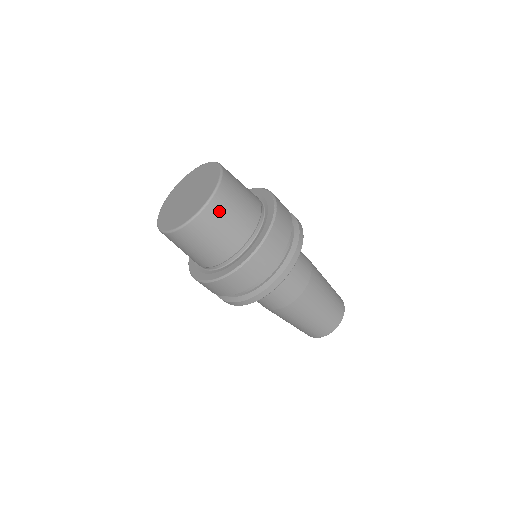
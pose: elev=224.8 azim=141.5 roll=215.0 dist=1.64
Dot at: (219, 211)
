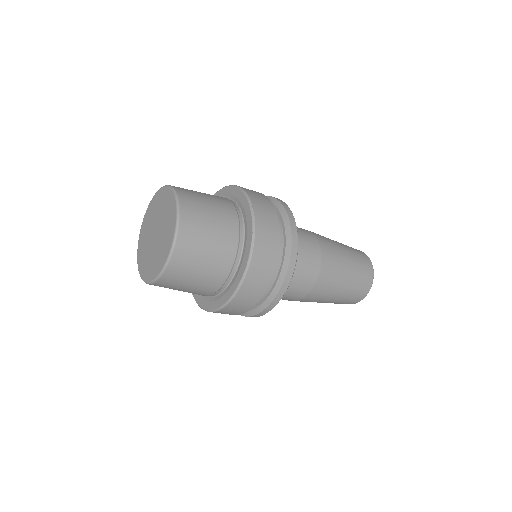
Dot at: (190, 248)
